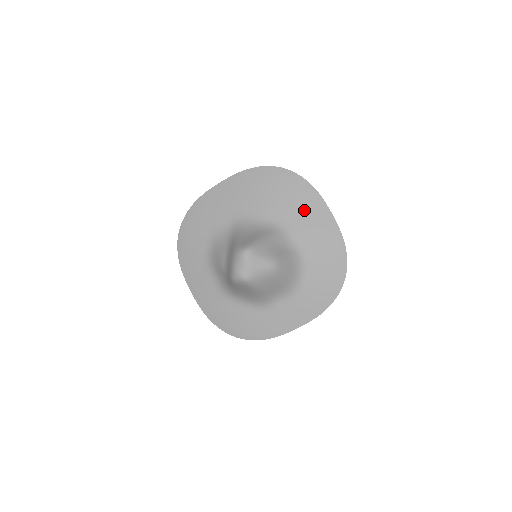
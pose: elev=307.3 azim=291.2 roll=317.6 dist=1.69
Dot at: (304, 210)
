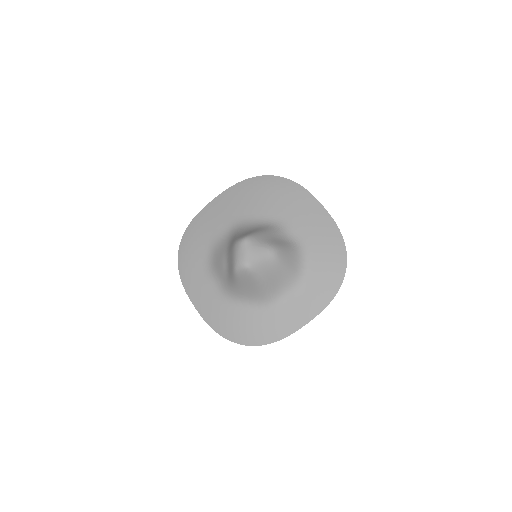
Dot at: (296, 207)
